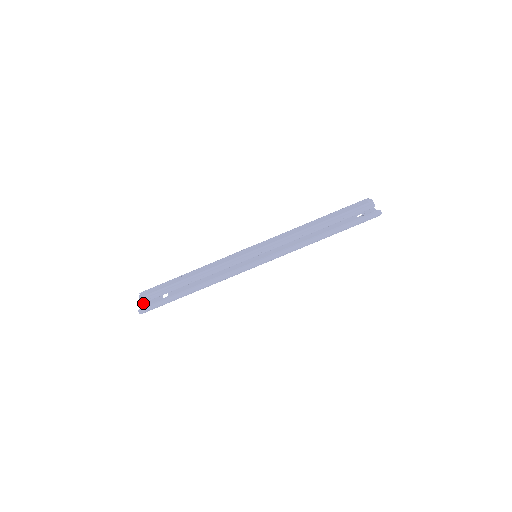
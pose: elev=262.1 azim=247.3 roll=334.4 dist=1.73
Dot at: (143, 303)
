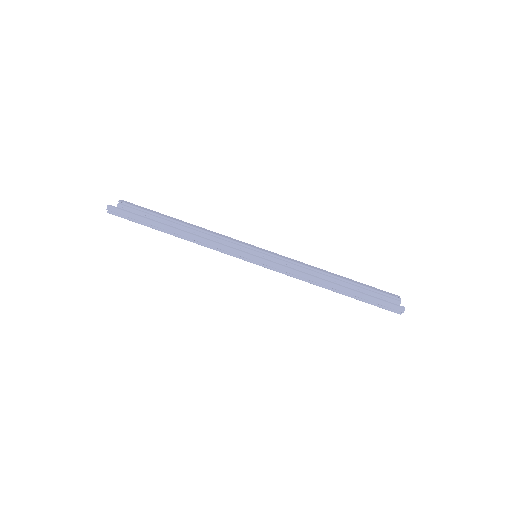
Dot at: occluded
